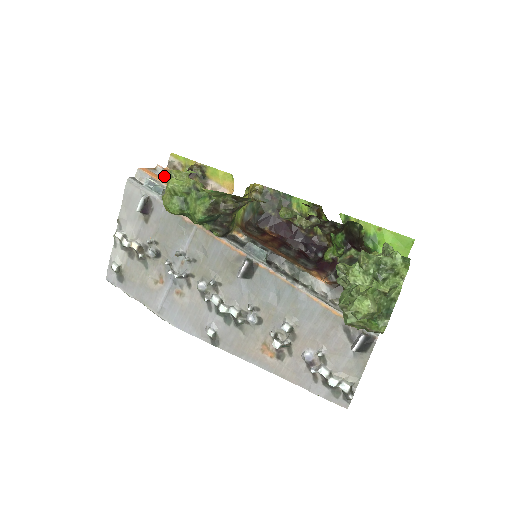
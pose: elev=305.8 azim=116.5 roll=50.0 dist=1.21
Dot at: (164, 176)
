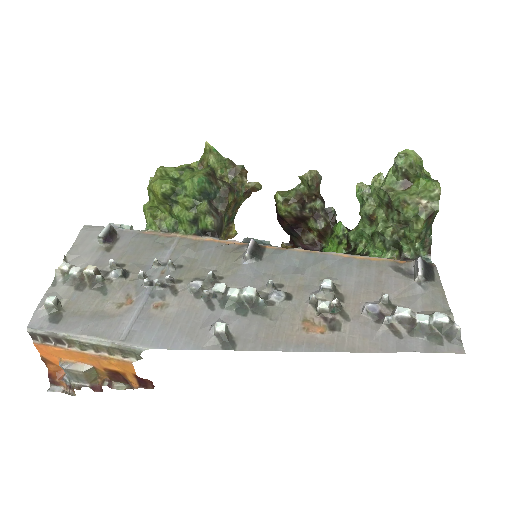
Dot at: occluded
